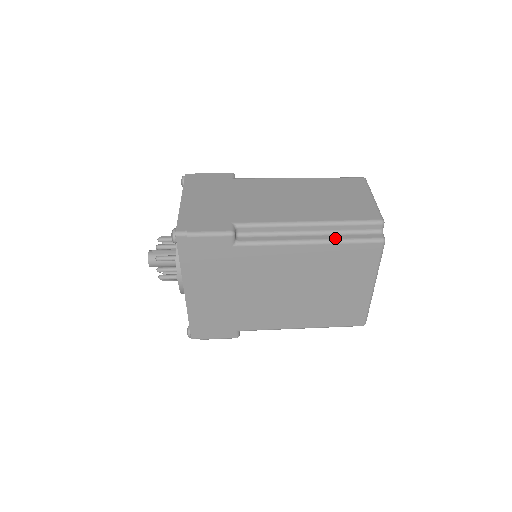
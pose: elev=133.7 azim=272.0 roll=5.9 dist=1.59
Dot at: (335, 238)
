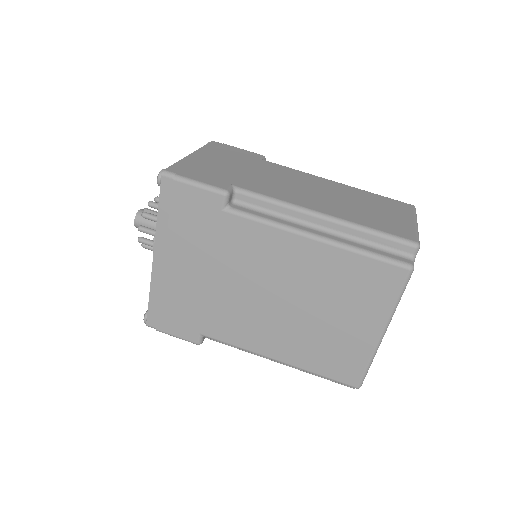
Dot at: (350, 243)
